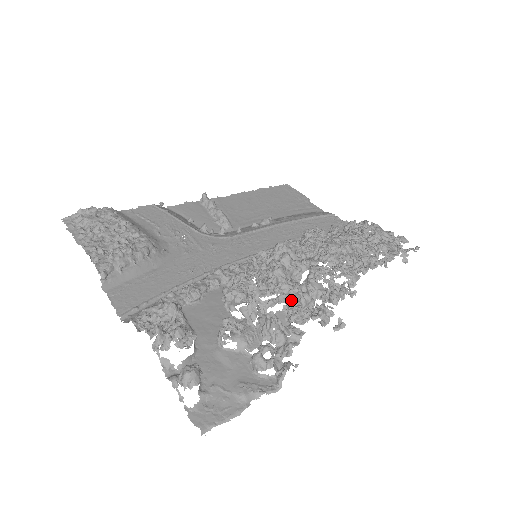
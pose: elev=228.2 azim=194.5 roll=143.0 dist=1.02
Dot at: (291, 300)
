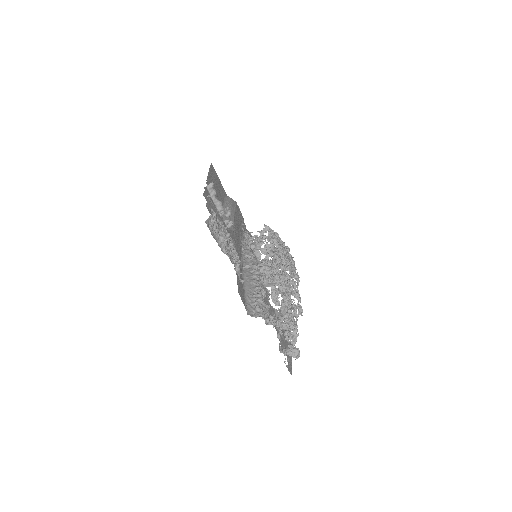
Dot at: occluded
